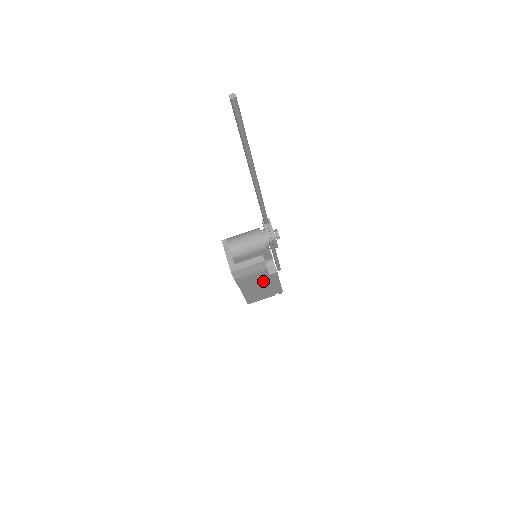
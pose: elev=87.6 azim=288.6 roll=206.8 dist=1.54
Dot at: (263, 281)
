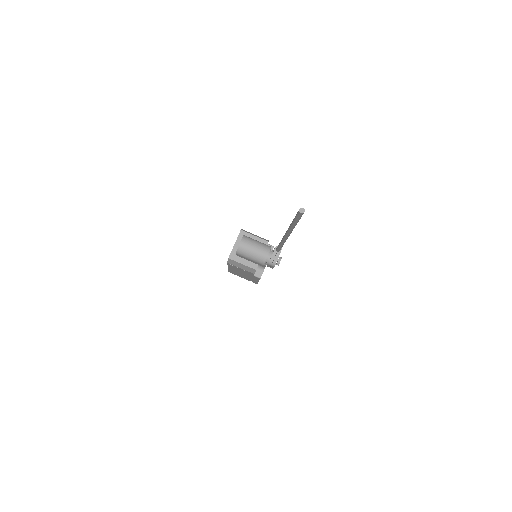
Dot at: (247, 274)
